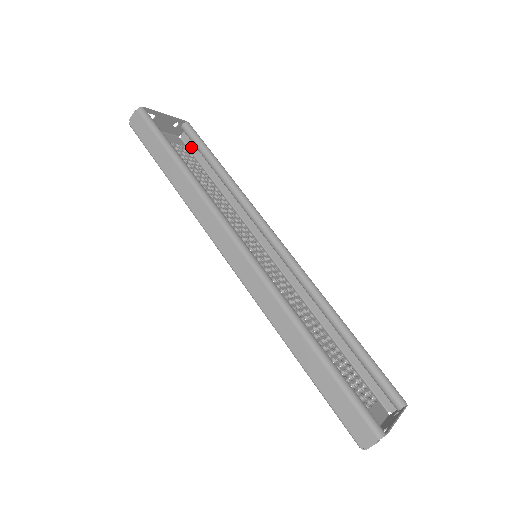
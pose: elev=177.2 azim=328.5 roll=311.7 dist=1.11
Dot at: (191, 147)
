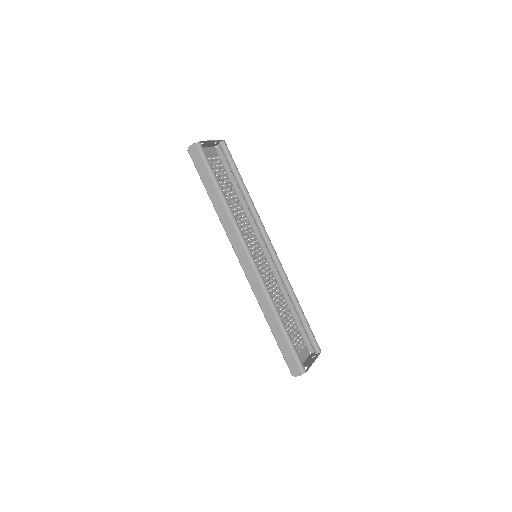
Dot at: (223, 157)
